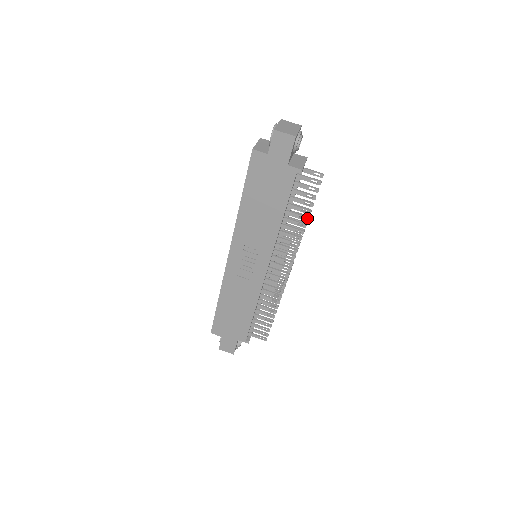
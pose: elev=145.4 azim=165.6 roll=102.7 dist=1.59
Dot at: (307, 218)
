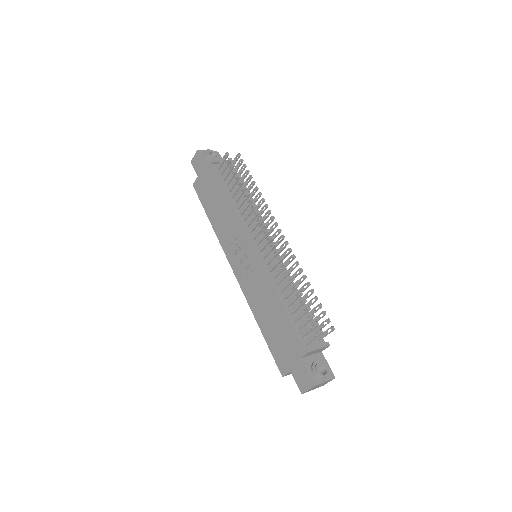
Dot at: (241, 181)
